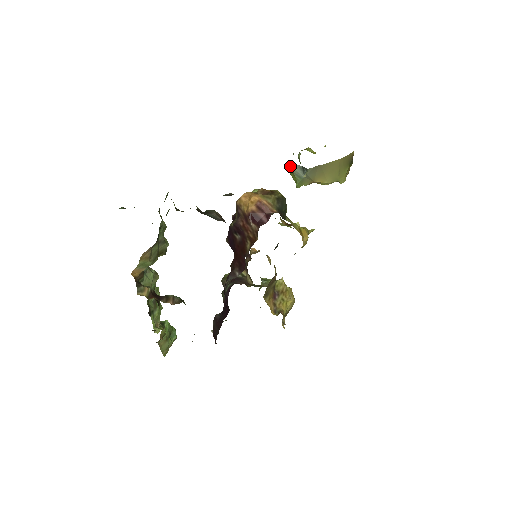
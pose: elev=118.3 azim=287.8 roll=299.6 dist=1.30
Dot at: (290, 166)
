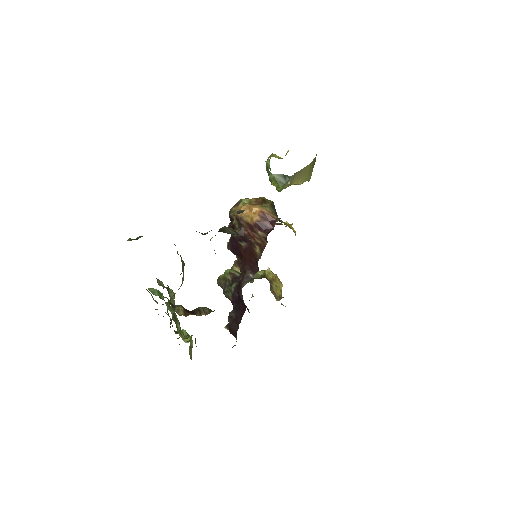
Dot at: (272, 175)
